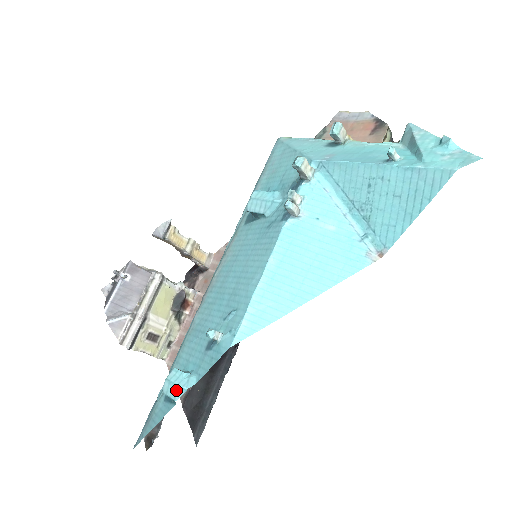
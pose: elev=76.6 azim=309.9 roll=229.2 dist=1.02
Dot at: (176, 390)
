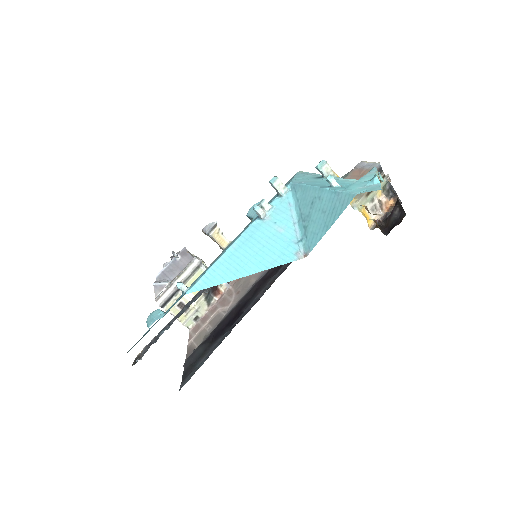
Dot at: (151, 320)
